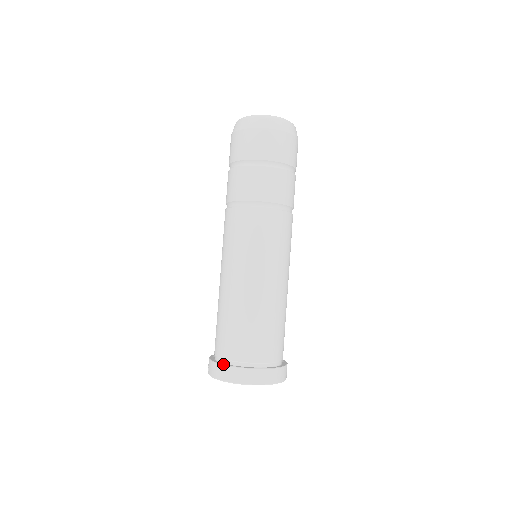
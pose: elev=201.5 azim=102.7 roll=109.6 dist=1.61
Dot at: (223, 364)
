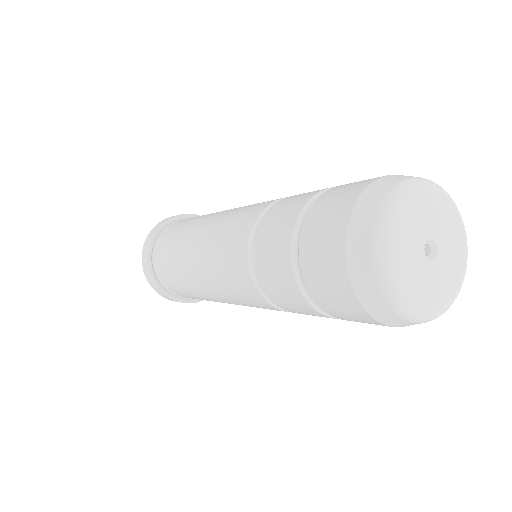
Dot at: (164, 294)
